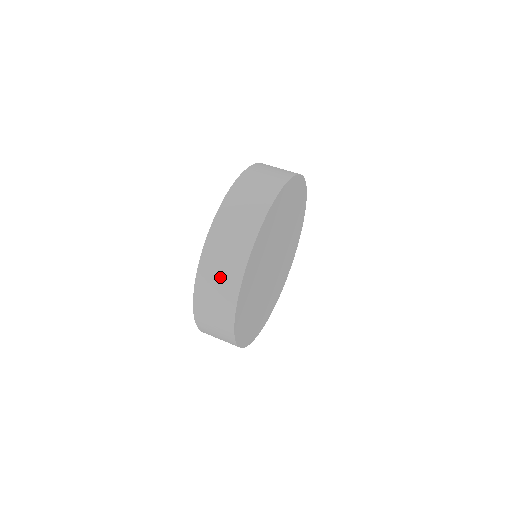
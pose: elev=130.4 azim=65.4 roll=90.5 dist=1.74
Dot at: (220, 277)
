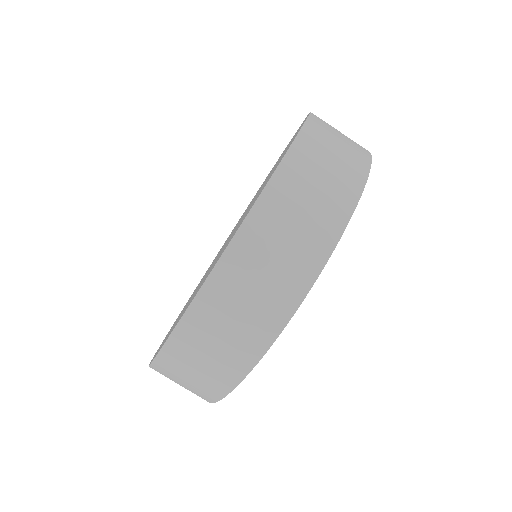
Dot at: occluded
